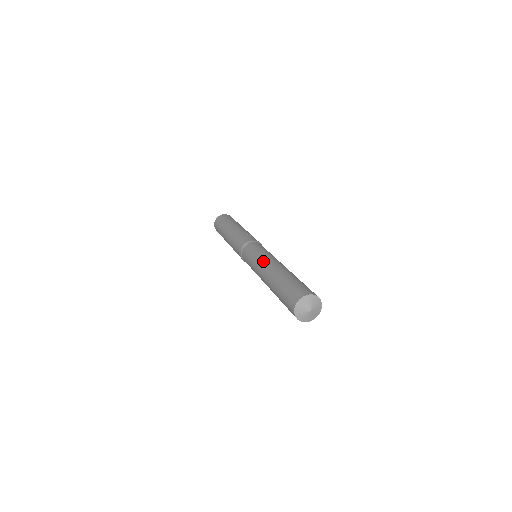
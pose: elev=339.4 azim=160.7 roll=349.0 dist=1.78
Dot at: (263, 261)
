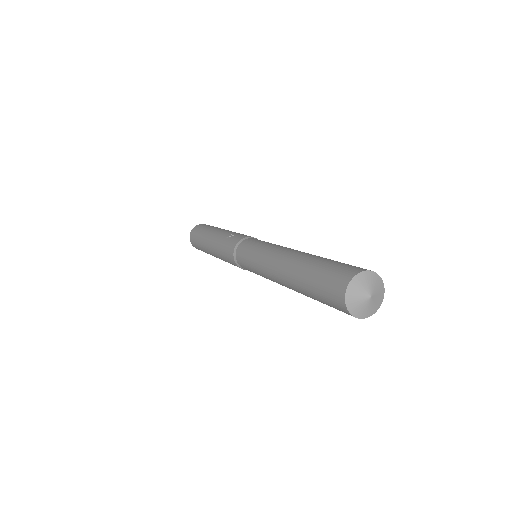
Dot at: (266, 261)
